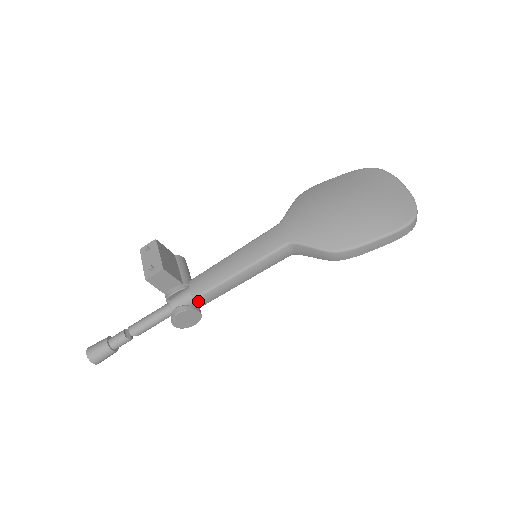
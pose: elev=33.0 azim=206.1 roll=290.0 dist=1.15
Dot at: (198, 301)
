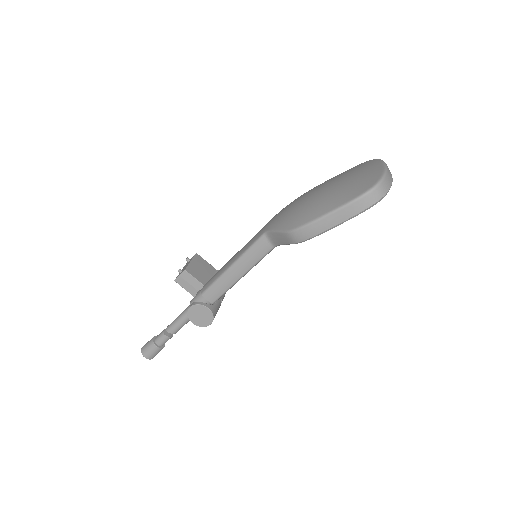
Dot at: (205, 297)
